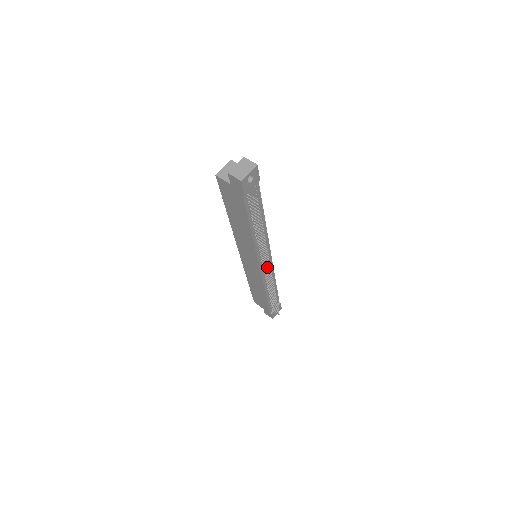
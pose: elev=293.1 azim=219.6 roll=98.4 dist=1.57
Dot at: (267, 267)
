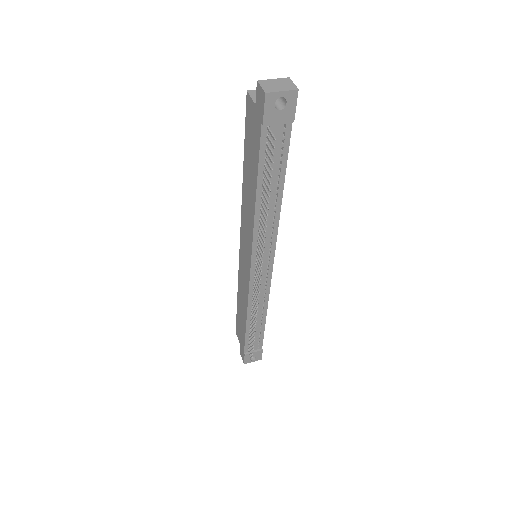
Dot at: (258, 271)
